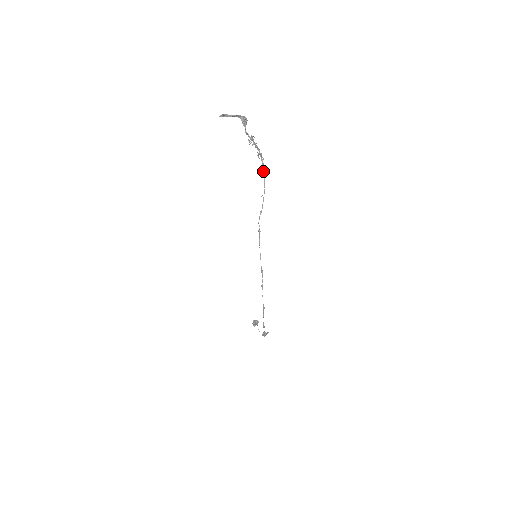
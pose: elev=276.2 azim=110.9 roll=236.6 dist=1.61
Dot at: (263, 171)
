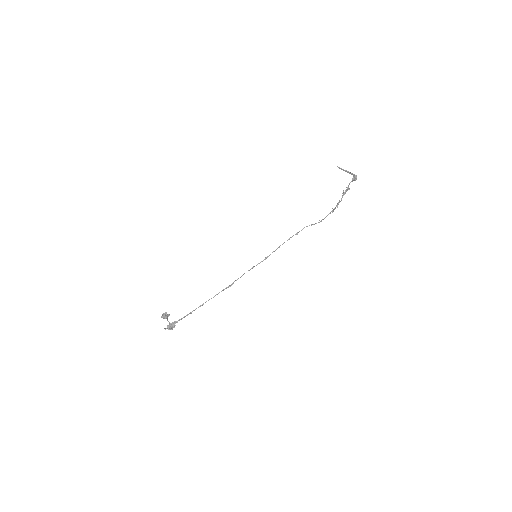
Dot at: (330, 213)
